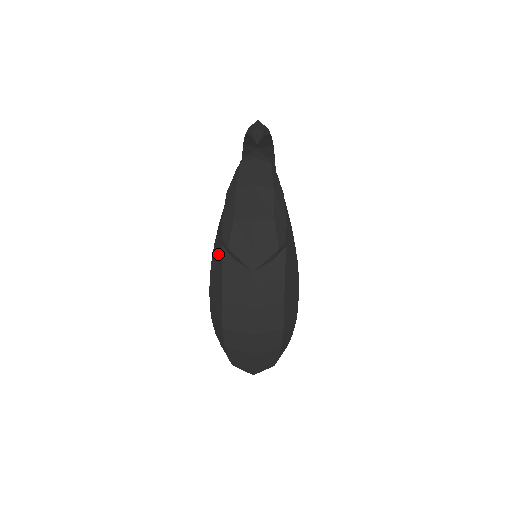
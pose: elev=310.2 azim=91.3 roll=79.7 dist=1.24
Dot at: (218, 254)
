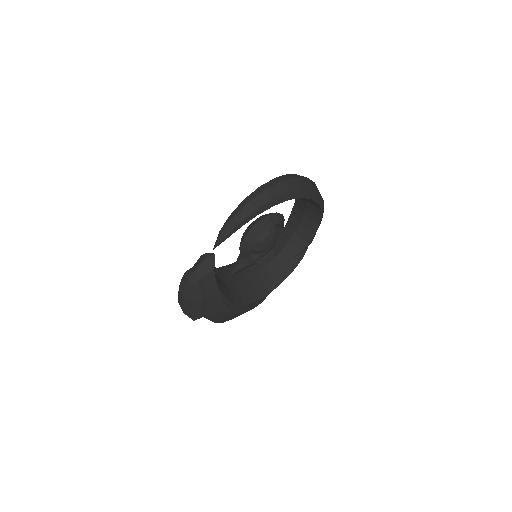
Dot at: occluded
